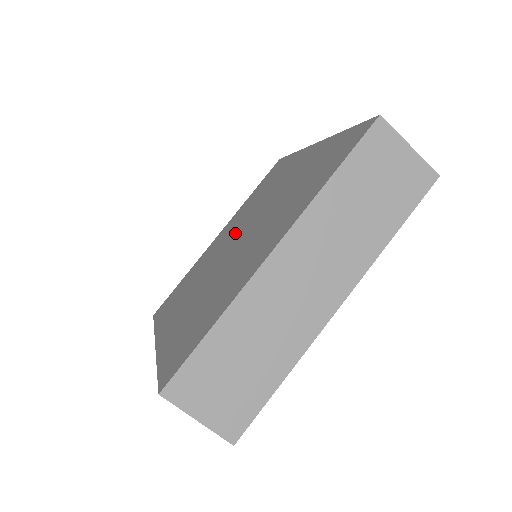
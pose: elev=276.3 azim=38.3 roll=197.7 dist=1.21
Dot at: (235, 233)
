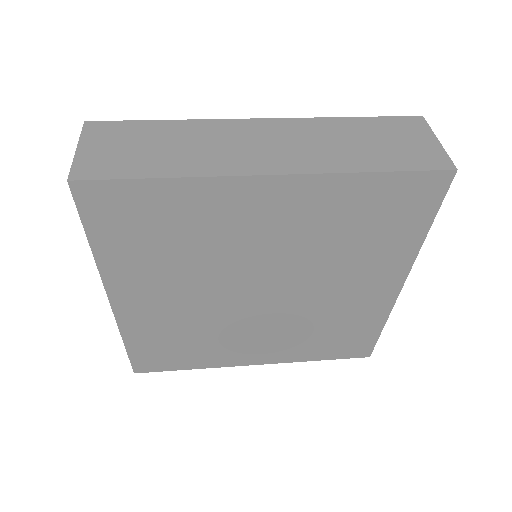
Dot at: occluded
